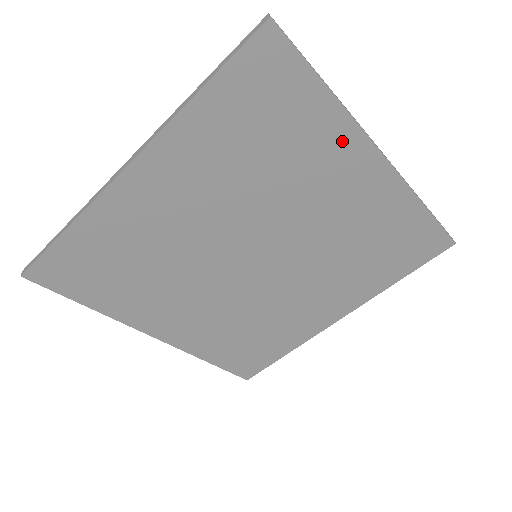
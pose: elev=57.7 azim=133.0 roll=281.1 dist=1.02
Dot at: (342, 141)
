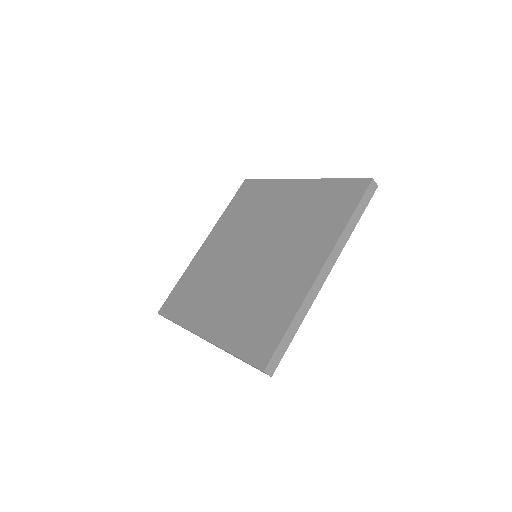
Dot at: (278, 187)
